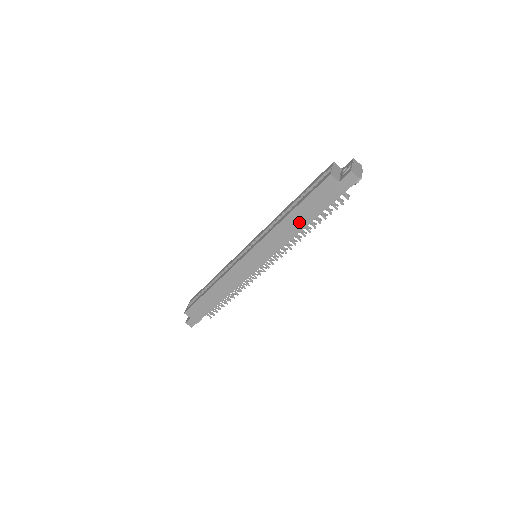
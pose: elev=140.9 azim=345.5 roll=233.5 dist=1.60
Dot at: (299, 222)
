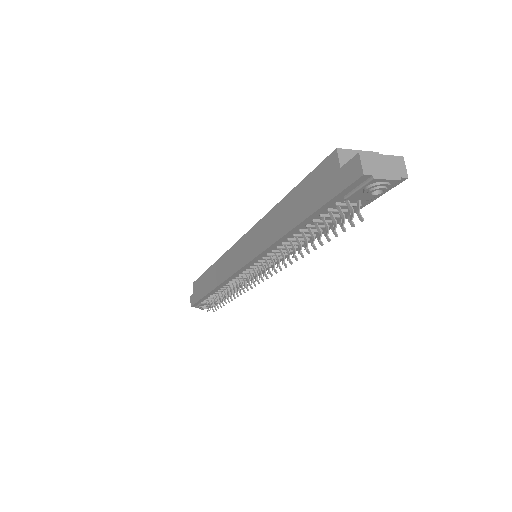
Dot at: (287, 219)
